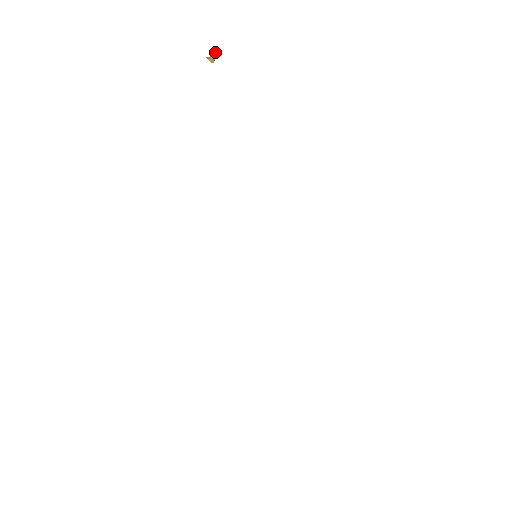
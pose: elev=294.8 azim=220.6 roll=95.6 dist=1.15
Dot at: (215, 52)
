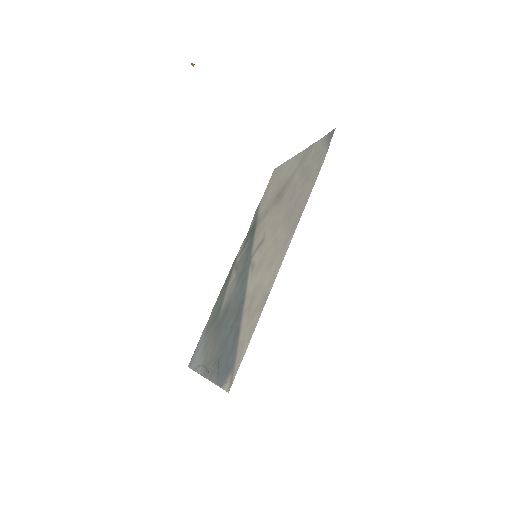
Dot at: occluded
